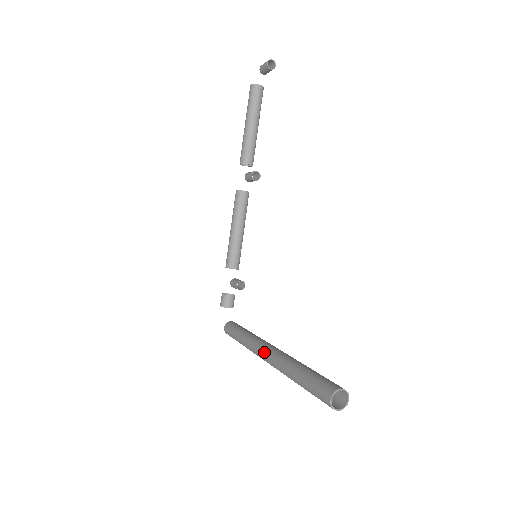
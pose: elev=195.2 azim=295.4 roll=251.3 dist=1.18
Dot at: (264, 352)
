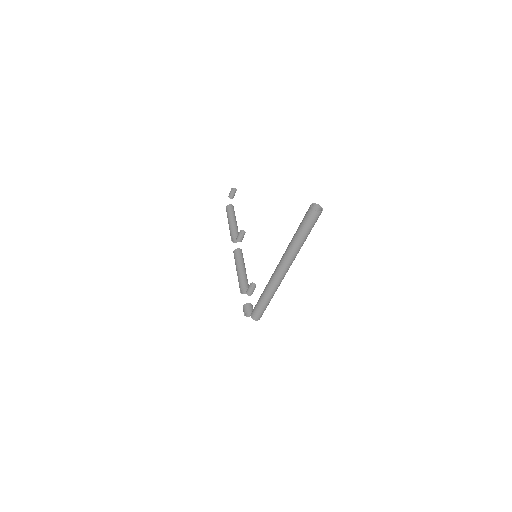
Dot at: (276, 267)
